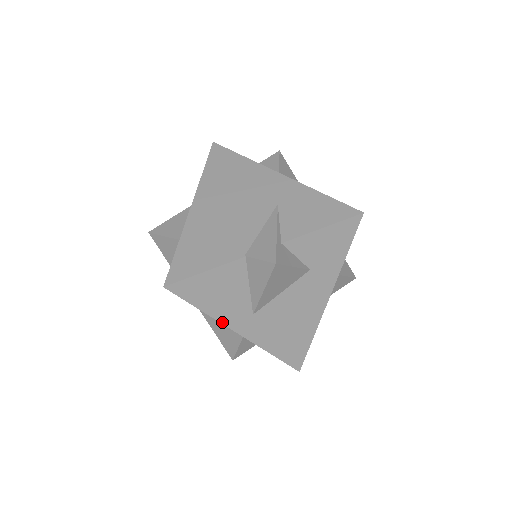
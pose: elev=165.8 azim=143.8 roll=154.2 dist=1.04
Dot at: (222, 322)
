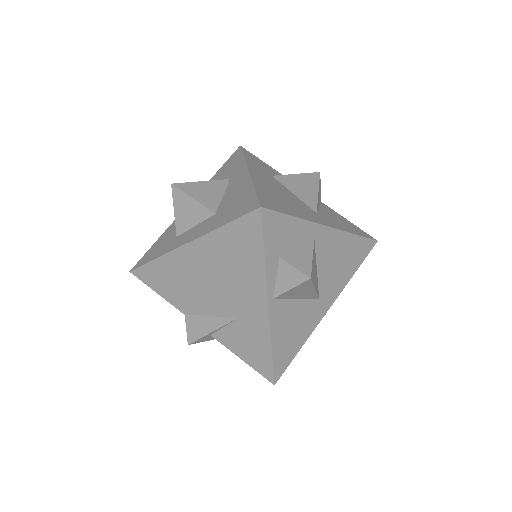
Dot at: occluded
